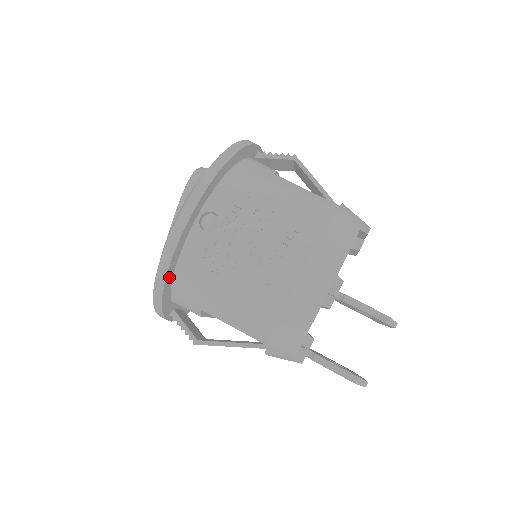
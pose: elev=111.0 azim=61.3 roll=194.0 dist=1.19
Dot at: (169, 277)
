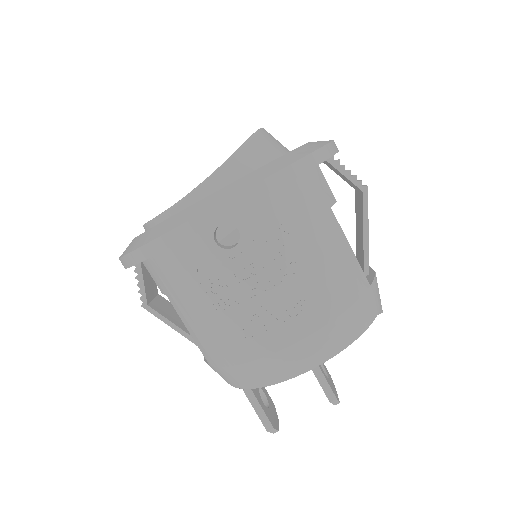
Dot at: occluded
